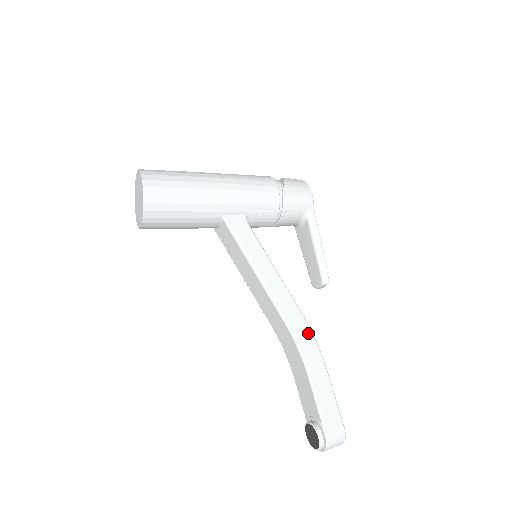
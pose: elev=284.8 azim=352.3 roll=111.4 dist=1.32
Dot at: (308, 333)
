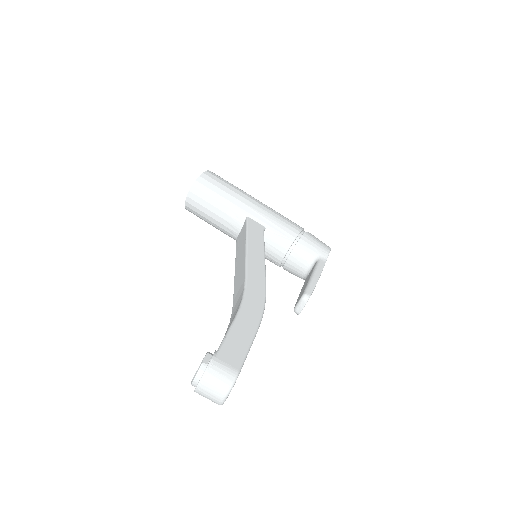
Dot at: (261, 297)
